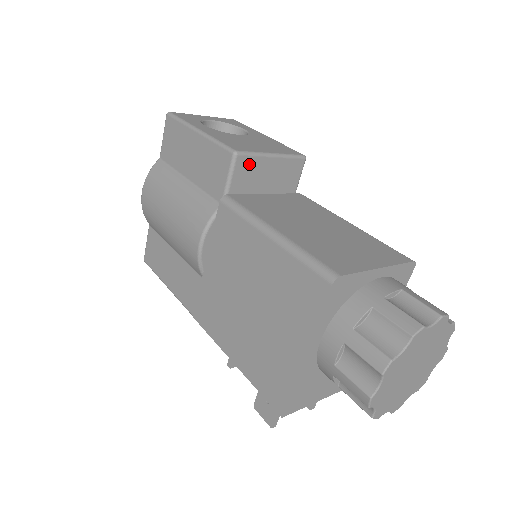
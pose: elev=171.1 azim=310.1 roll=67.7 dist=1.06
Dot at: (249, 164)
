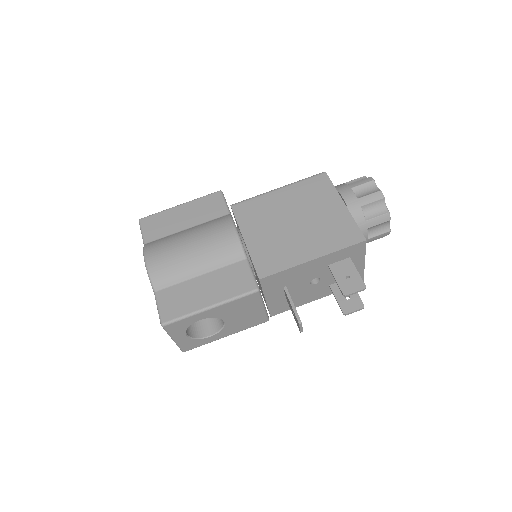
Dot at: occluded
